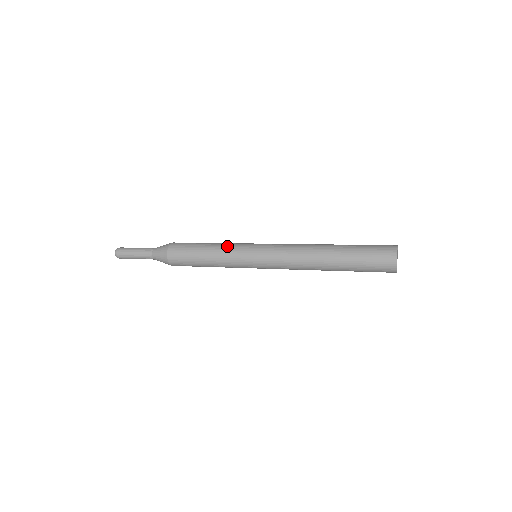
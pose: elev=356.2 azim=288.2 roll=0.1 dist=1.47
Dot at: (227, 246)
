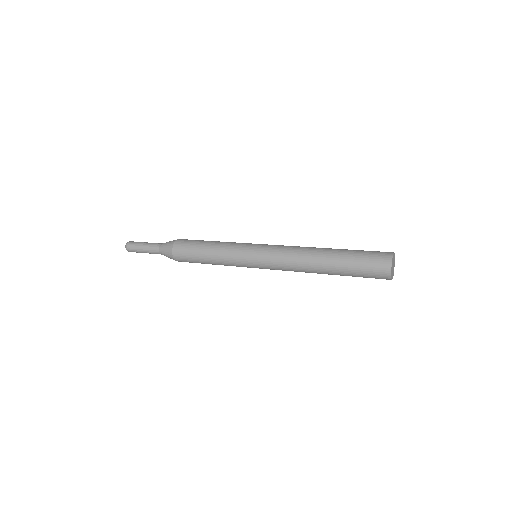
Dot at: (232, 242)
